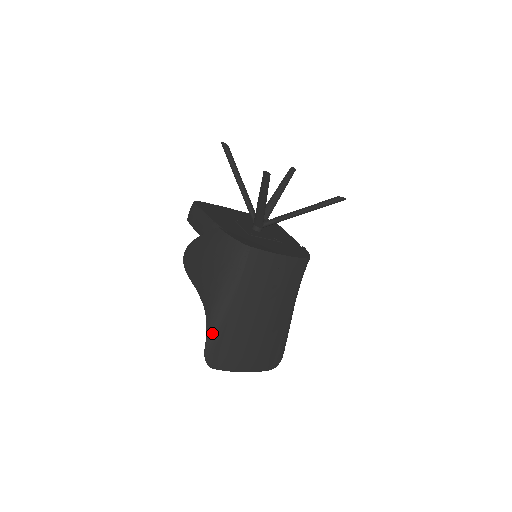
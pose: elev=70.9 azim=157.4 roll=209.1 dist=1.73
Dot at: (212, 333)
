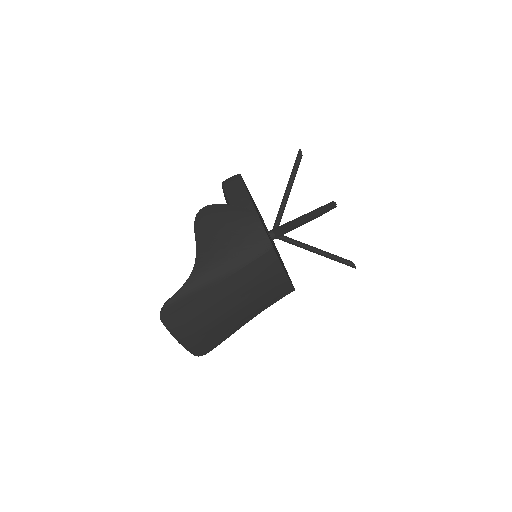
Dot at: (187, 291)
